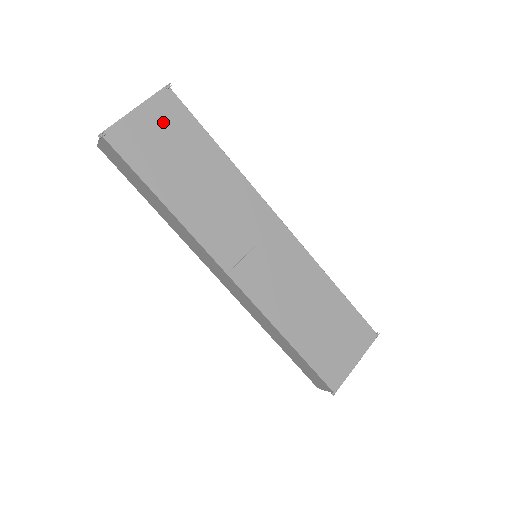
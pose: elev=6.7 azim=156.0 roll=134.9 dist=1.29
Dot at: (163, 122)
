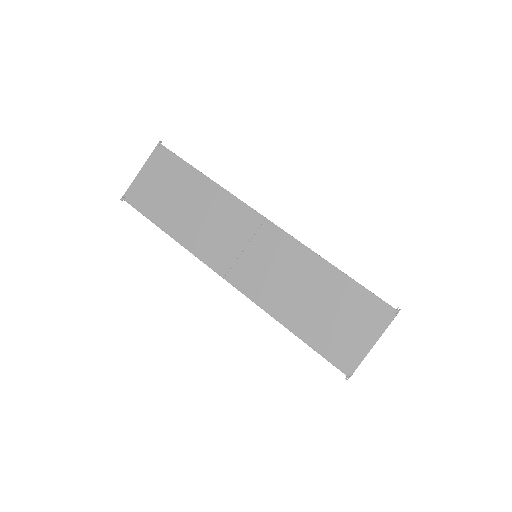
Dot at: (159, 172)
